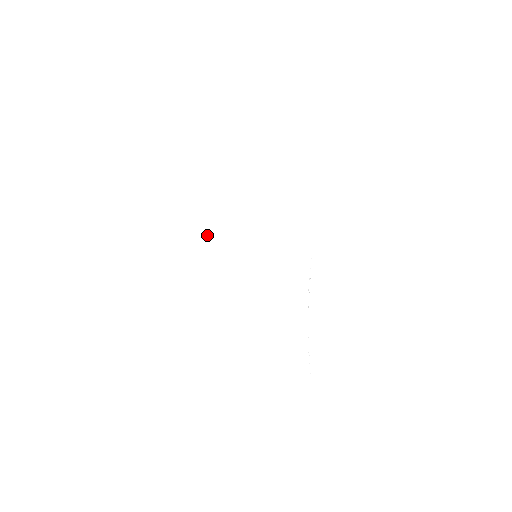
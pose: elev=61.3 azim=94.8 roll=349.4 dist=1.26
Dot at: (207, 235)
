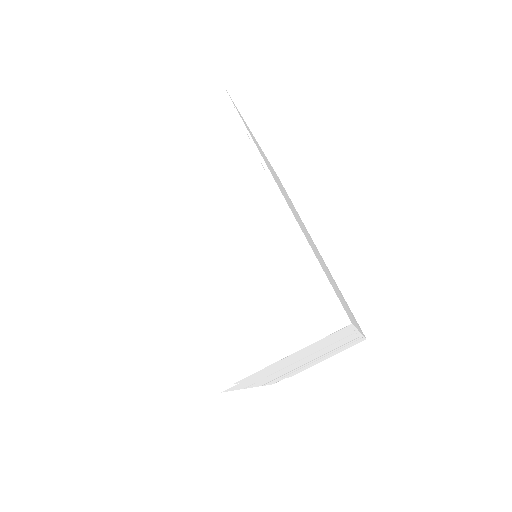
Dot at: occluded
